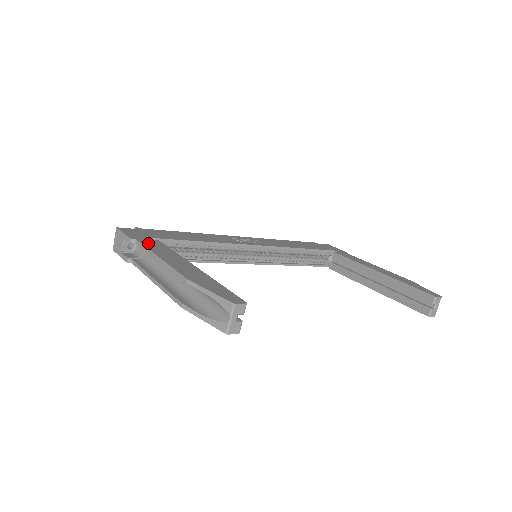
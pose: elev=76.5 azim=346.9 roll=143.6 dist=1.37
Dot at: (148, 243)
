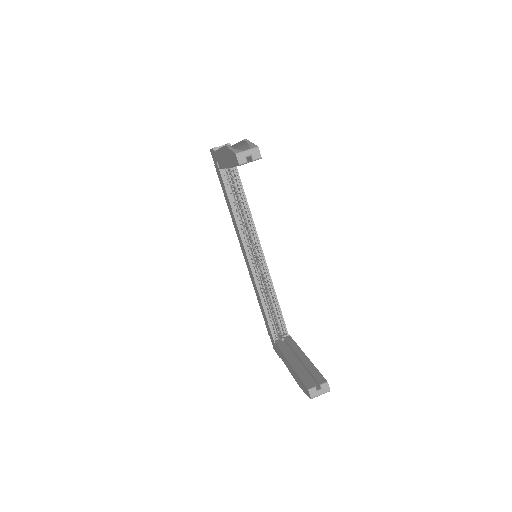
Dot at: occluded
